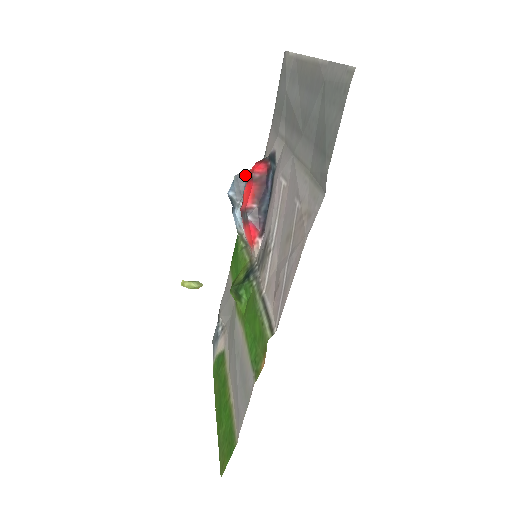
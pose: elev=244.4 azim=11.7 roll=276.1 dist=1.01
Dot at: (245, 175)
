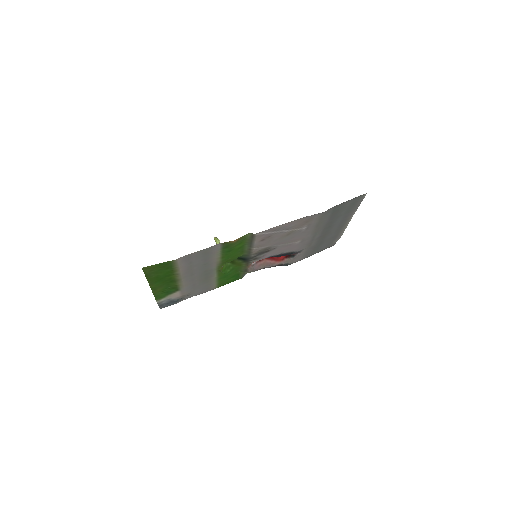
Dot at: occluded
